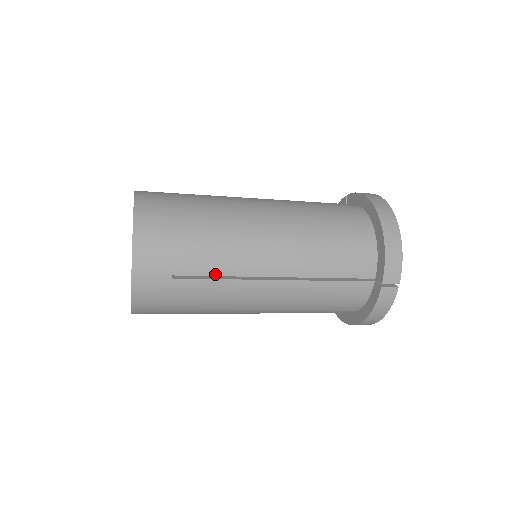
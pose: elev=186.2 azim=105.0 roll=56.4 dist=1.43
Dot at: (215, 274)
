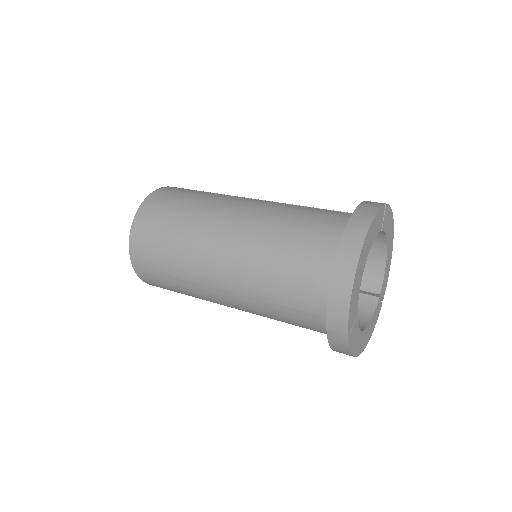
Dot at: (184, 279)
